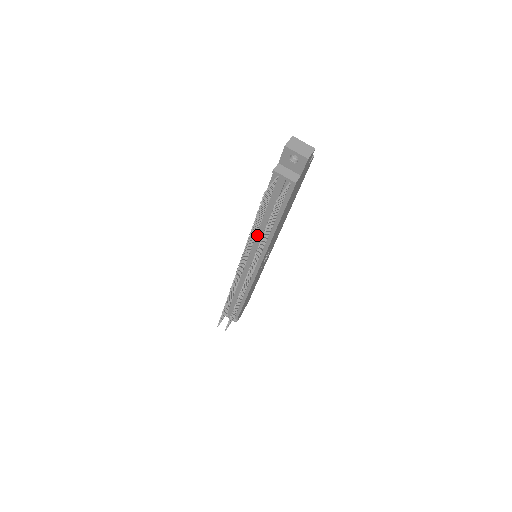
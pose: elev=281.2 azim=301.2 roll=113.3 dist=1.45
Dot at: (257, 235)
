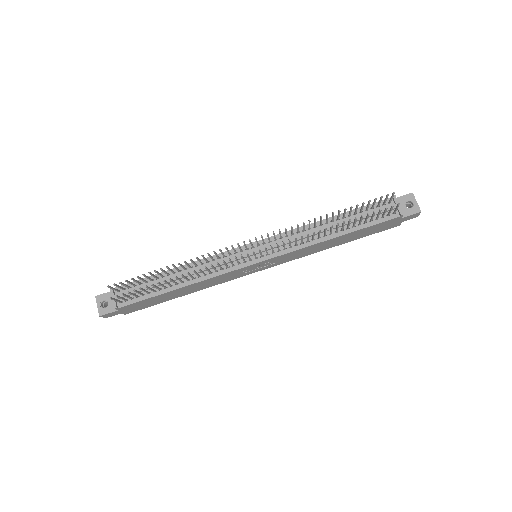
Dot at: (304, 232)
